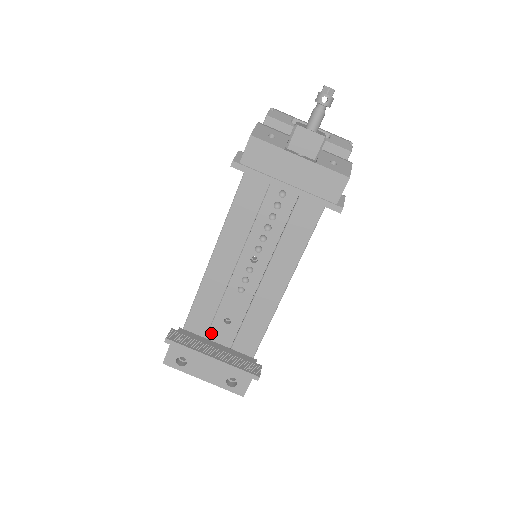
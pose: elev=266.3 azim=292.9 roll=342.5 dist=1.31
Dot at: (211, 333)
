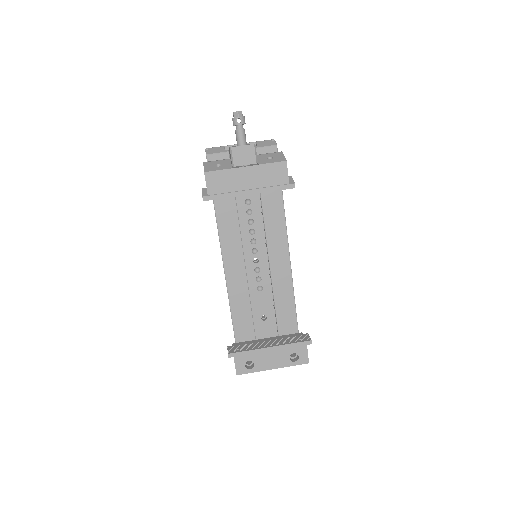
Dot at: (257, 335)
